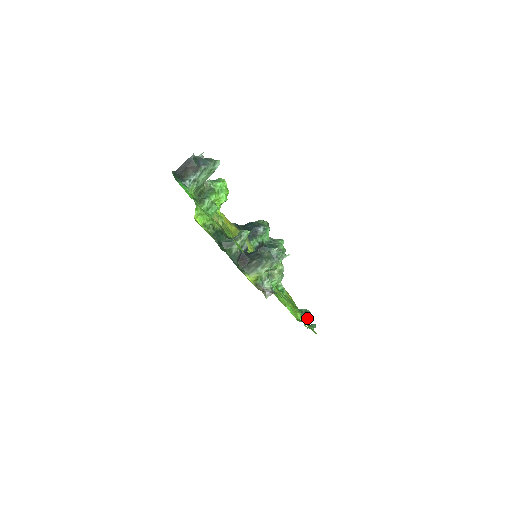
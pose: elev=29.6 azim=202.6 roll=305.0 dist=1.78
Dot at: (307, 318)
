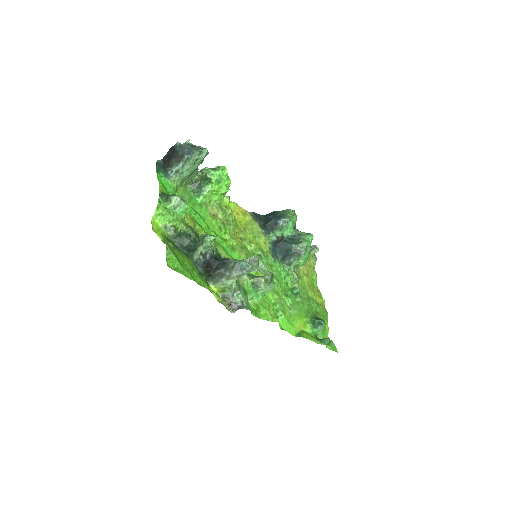
Dot at: (320, 331)
